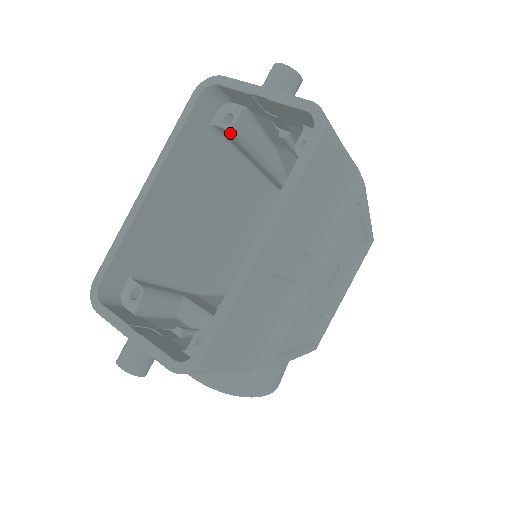
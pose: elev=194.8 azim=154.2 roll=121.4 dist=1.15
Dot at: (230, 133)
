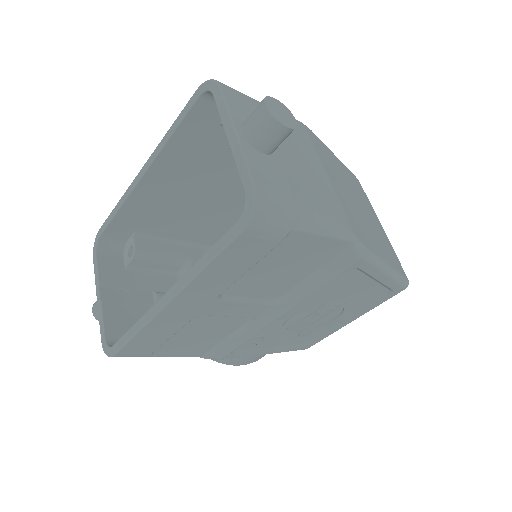
Dot at: occluded
